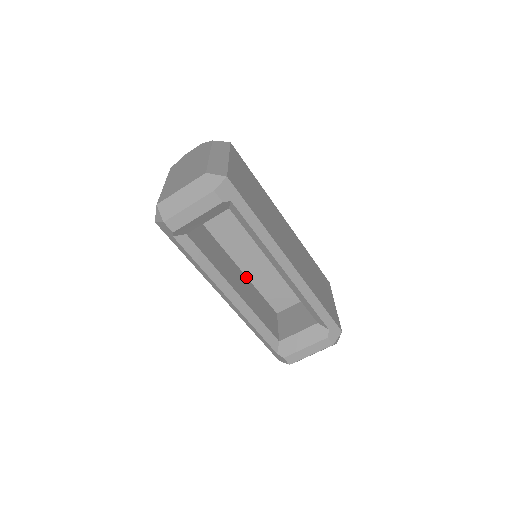
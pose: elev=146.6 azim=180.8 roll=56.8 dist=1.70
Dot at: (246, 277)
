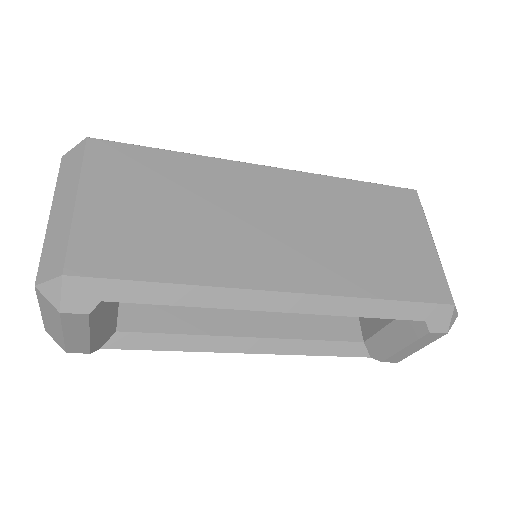
Dot at: occluded
